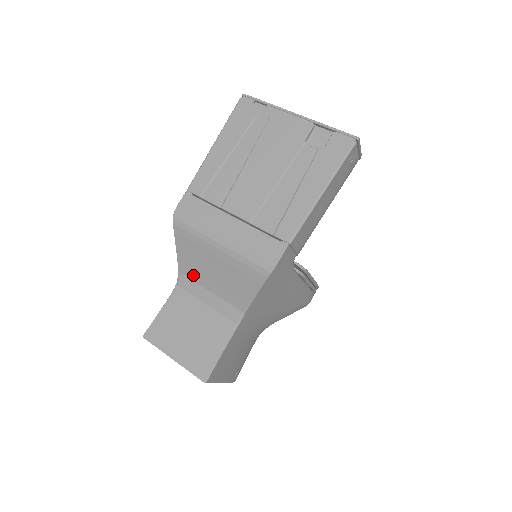
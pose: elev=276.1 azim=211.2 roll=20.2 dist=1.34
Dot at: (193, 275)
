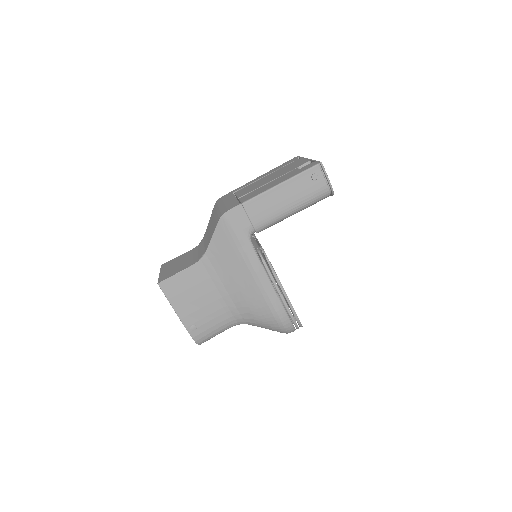
Dot at: (205, 236)
